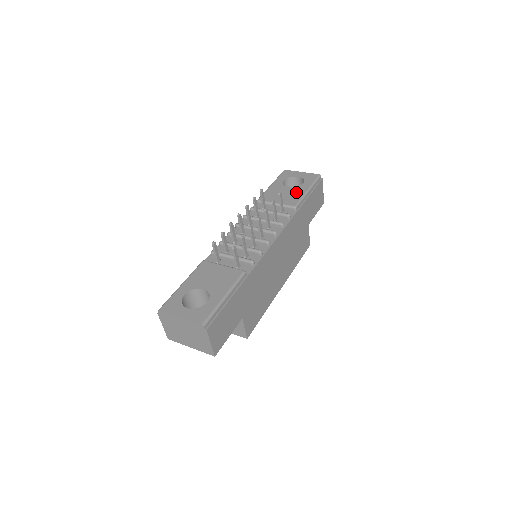
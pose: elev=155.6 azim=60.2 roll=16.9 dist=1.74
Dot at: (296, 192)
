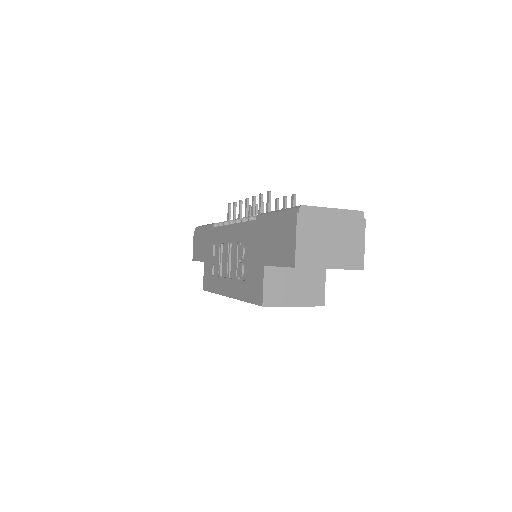
Dot at: occluded
